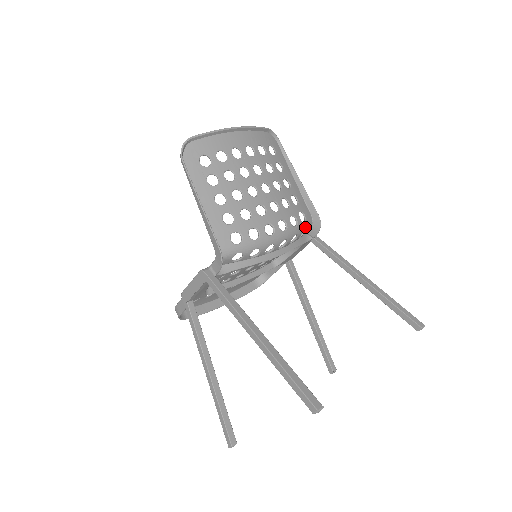
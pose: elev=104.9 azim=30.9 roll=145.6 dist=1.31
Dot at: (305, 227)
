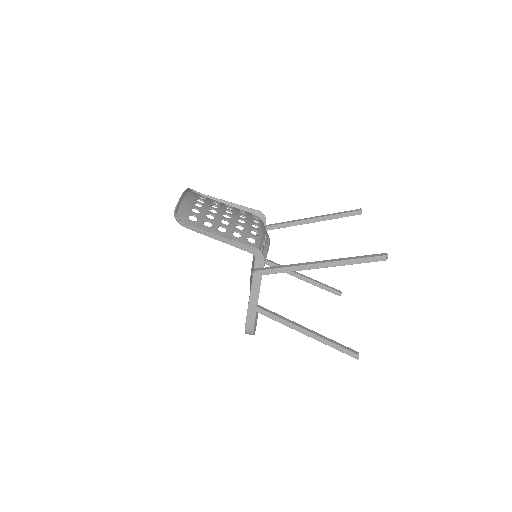
Dot at: occluded
